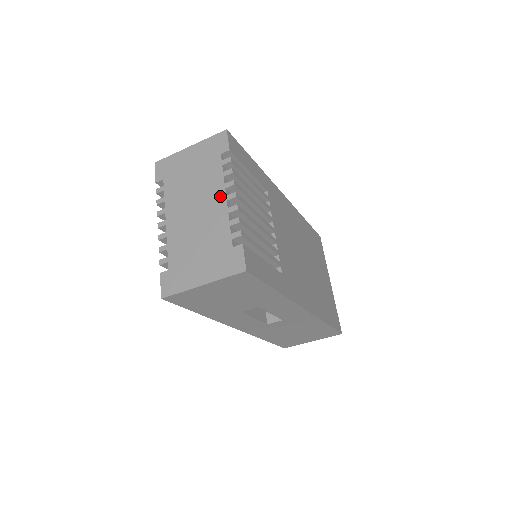
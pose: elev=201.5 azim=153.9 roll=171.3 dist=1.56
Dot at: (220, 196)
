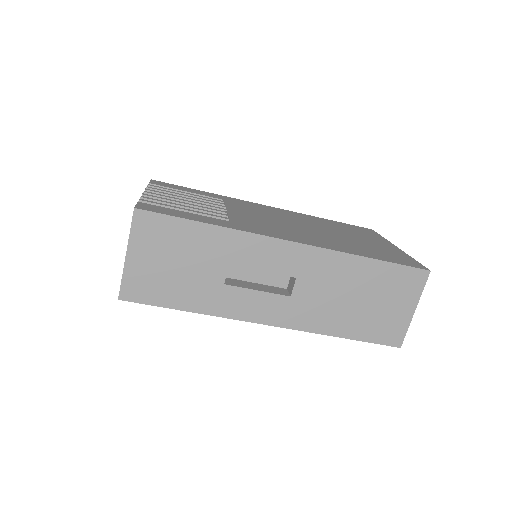
Dot at: occluded
